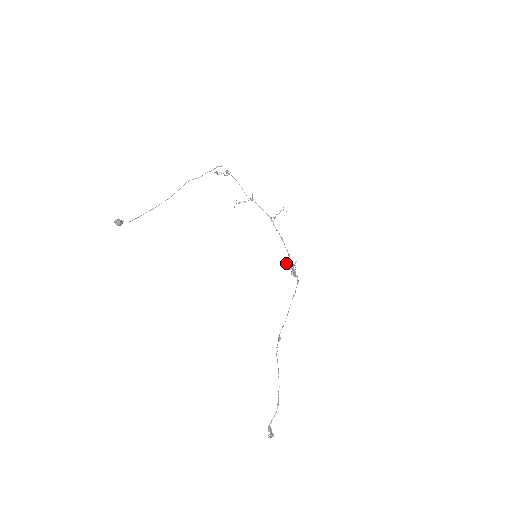
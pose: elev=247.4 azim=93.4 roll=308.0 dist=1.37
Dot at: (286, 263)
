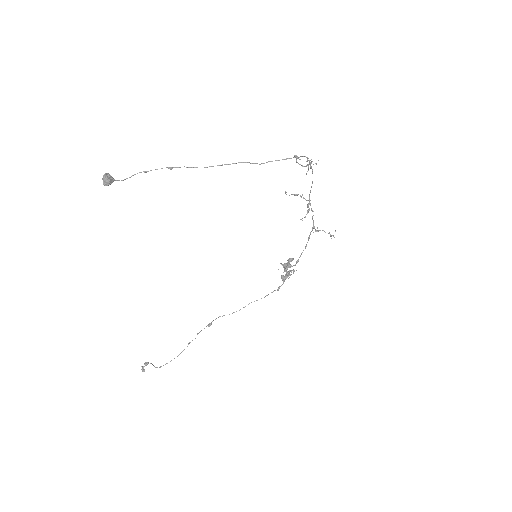
Dot at: (286, 267)
